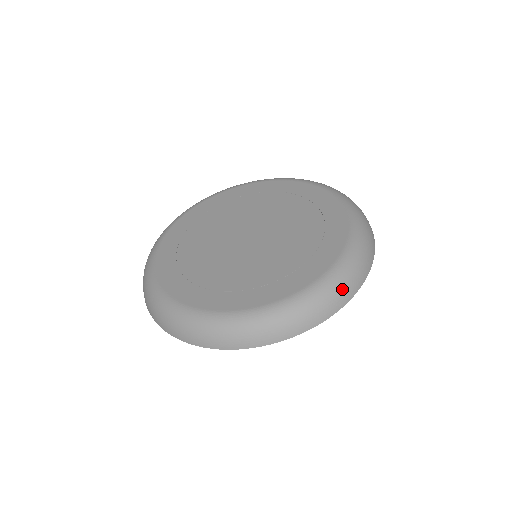
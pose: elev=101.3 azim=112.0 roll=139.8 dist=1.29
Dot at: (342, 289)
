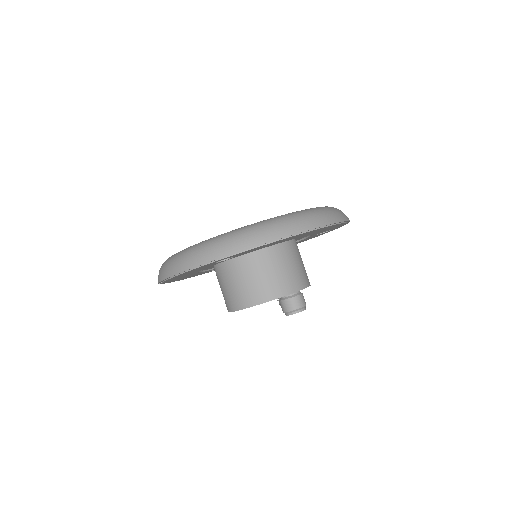
Dot at: (313, 216)
